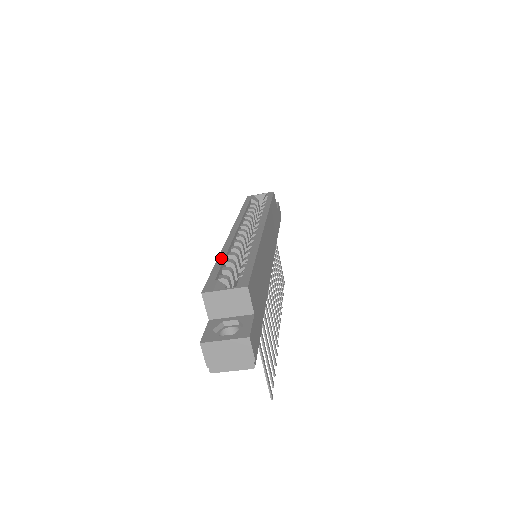
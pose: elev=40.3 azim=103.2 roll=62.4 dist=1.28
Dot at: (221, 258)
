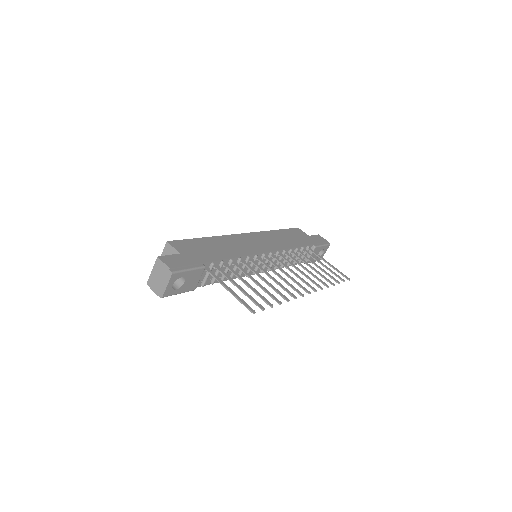
Dot at: occluded
